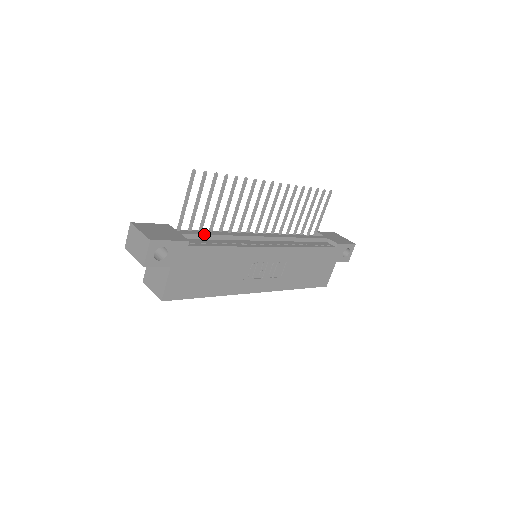
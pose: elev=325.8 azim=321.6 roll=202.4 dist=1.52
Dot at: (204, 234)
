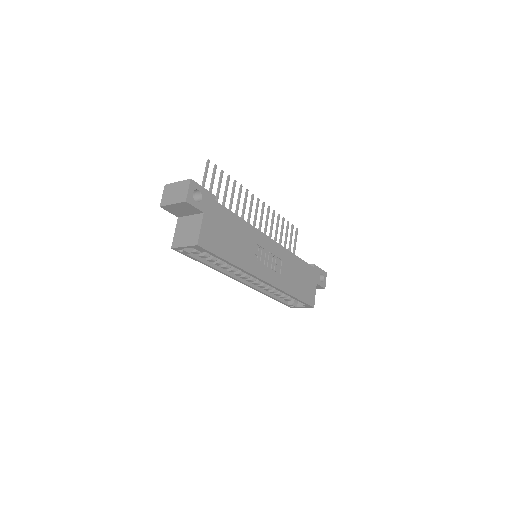
Dot at: occluded
